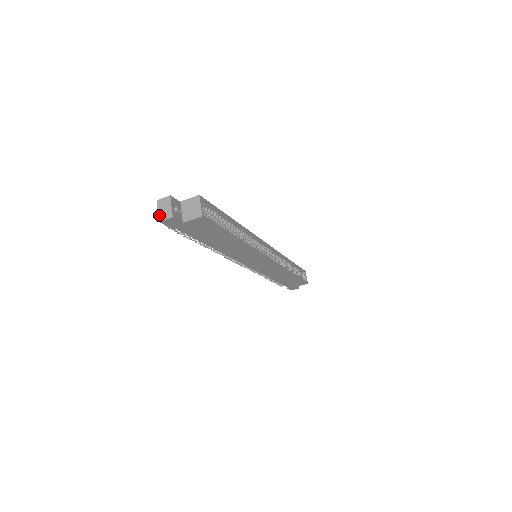
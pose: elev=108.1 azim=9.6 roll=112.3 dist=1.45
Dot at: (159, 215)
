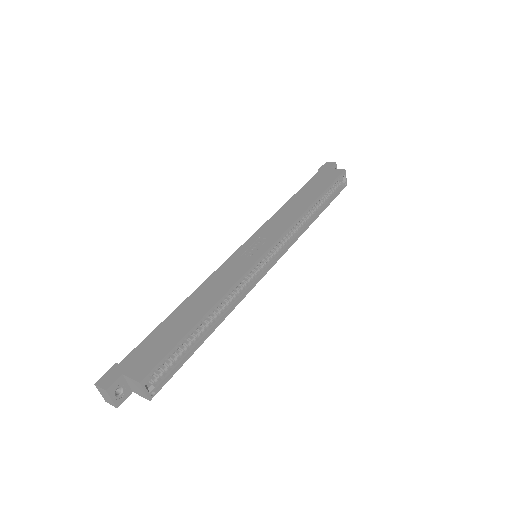
Dot at: (103, 397)
